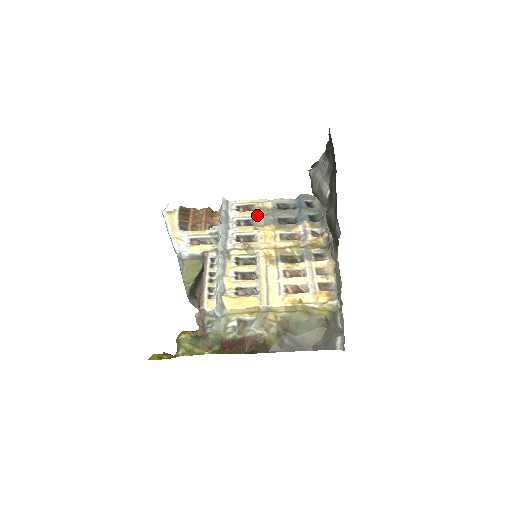
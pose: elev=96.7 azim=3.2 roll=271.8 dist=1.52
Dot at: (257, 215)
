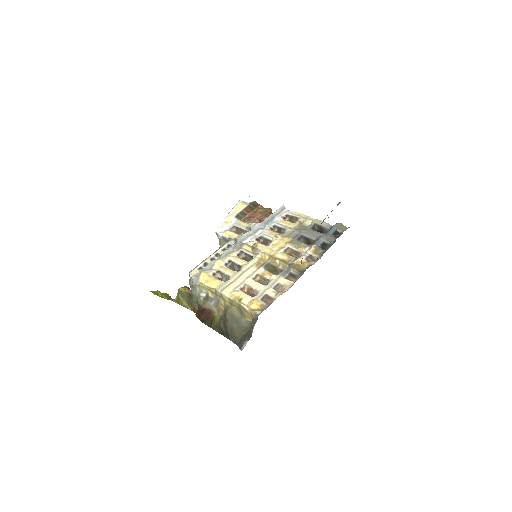
Dot at: (290, 227)
